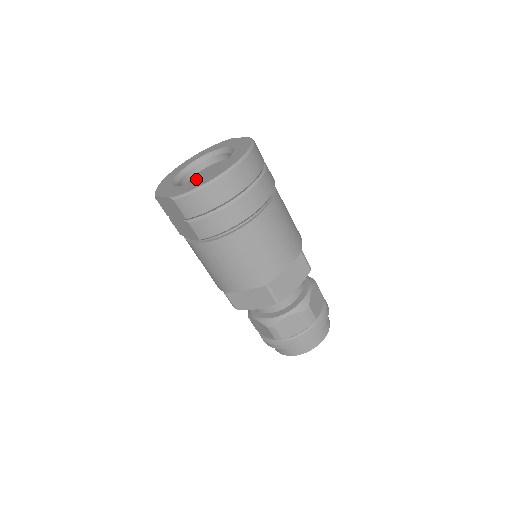
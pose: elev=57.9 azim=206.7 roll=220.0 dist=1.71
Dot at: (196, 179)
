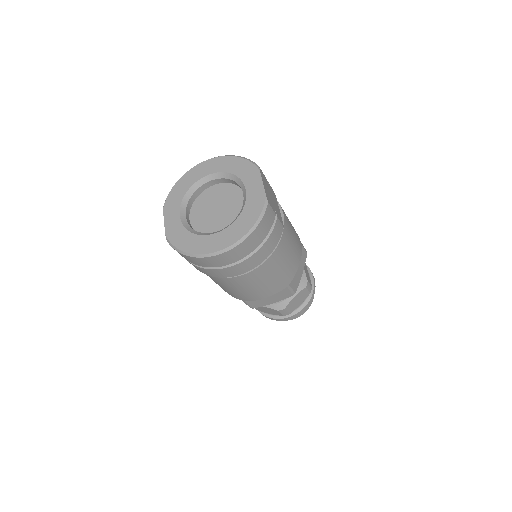
Dot at: (209, 199)
